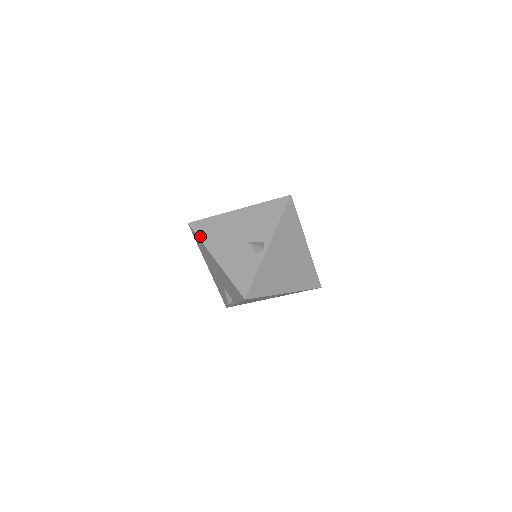
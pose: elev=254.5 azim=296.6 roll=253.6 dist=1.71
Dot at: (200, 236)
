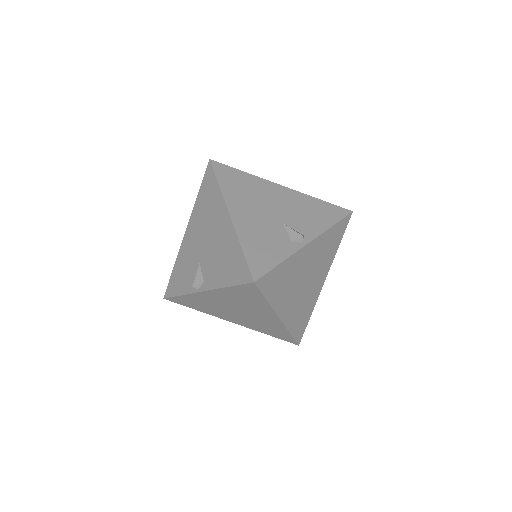
Dot at: (220, 180)
